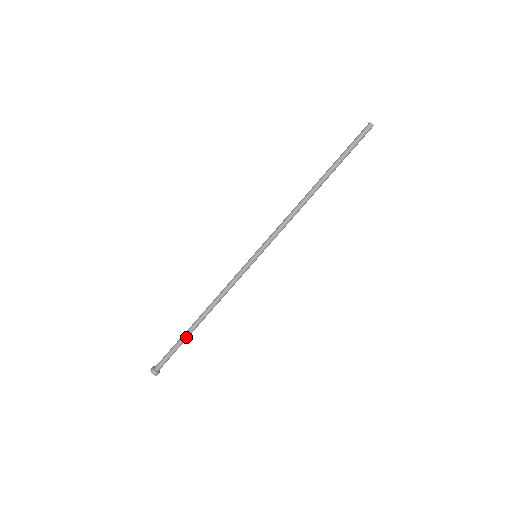
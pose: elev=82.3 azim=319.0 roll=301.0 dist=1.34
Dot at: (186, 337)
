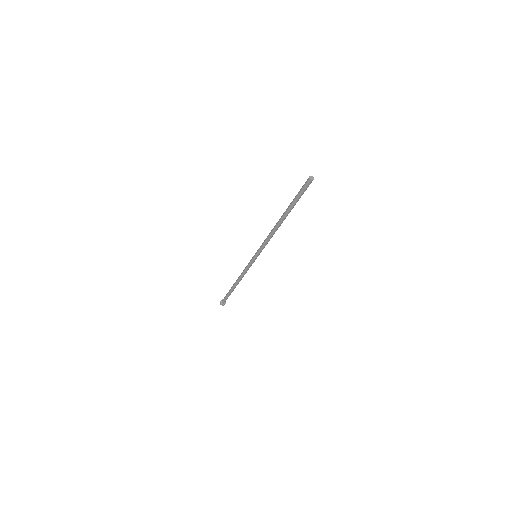
Dot at: (231, 291)
